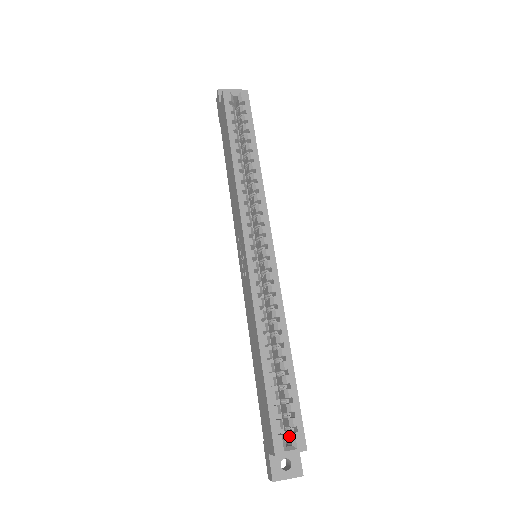
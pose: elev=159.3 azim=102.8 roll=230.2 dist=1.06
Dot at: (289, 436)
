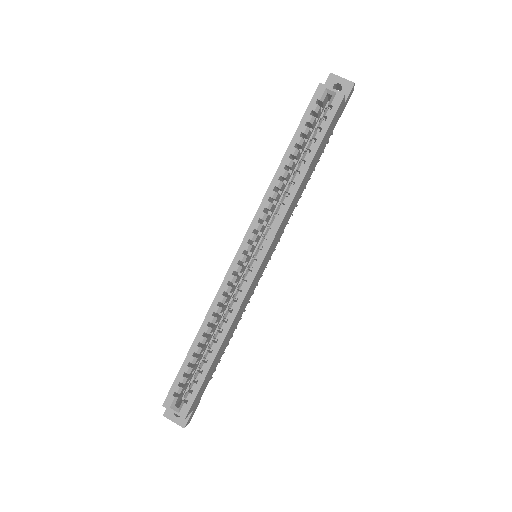
Dot at: (183, 400)
